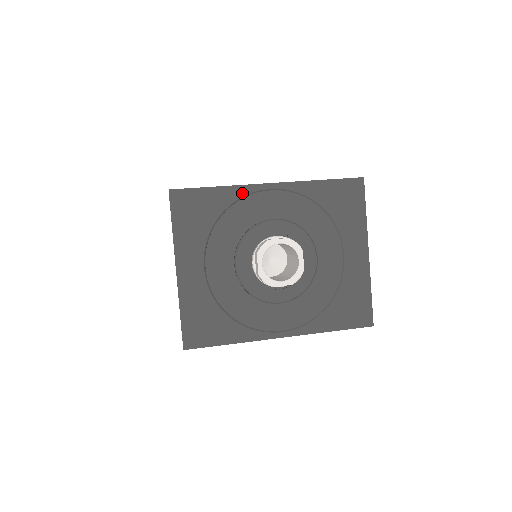
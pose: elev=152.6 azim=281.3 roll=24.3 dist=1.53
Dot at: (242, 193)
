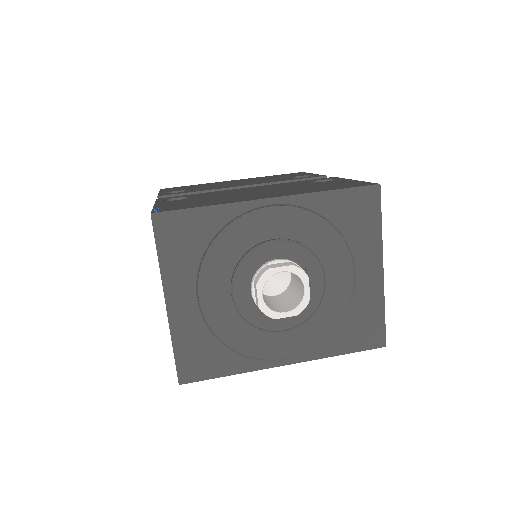
Dot at: (237, 212)
